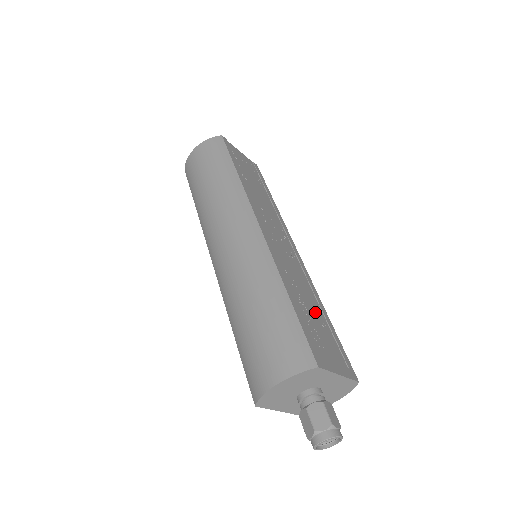
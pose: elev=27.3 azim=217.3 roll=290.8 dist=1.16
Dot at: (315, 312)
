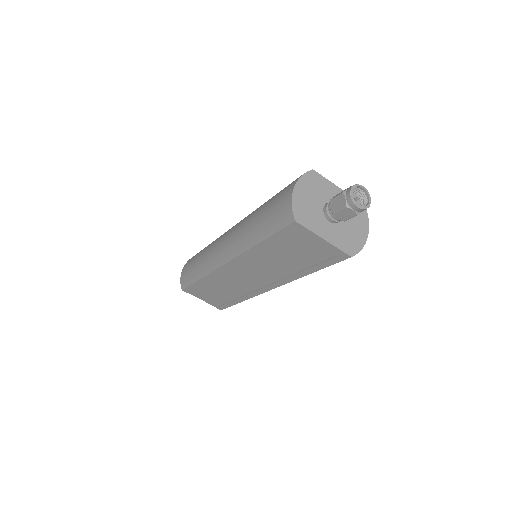
Dot at: occluded
